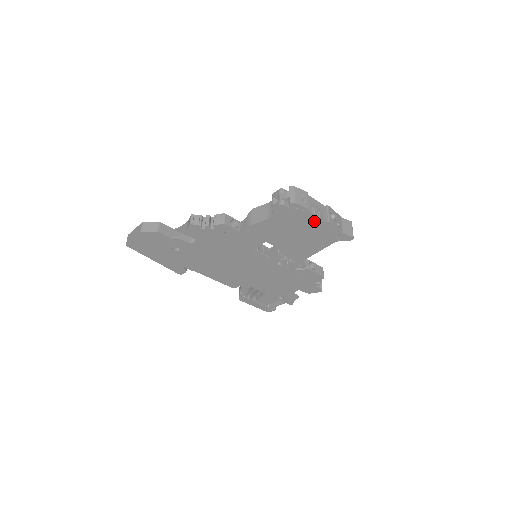
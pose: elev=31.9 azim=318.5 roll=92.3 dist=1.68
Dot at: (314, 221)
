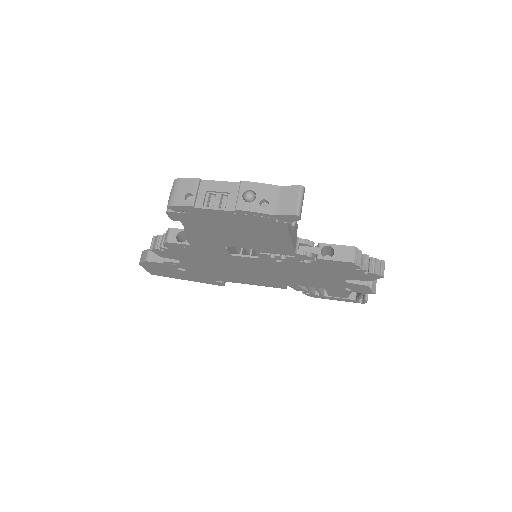
Dot at: (222, 214)
